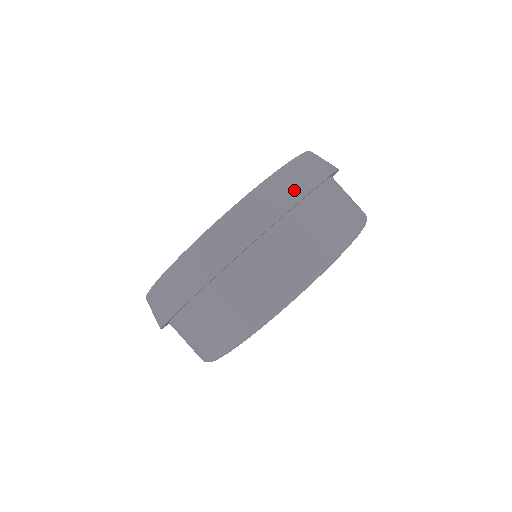
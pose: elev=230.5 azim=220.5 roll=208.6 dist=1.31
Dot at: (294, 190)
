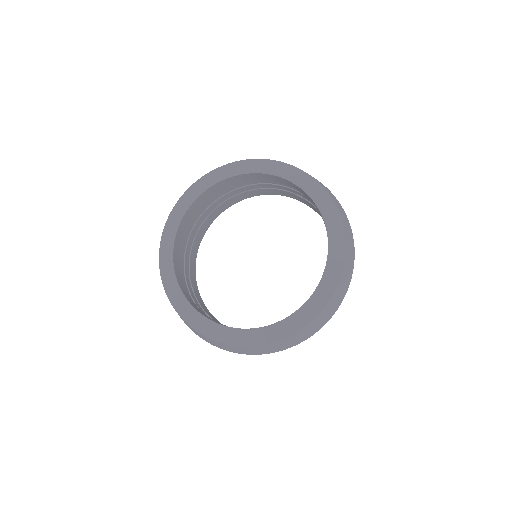
Dot at: (340, 300)
